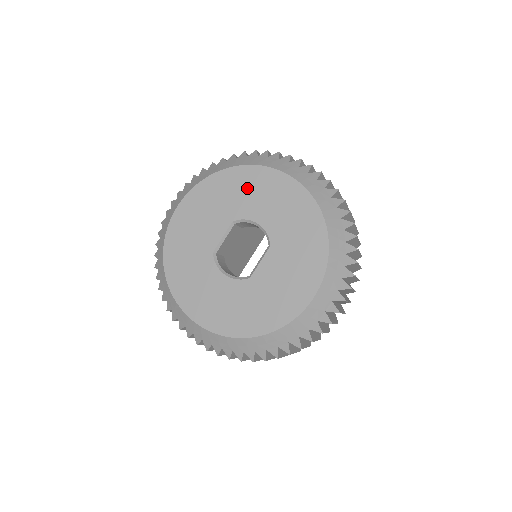
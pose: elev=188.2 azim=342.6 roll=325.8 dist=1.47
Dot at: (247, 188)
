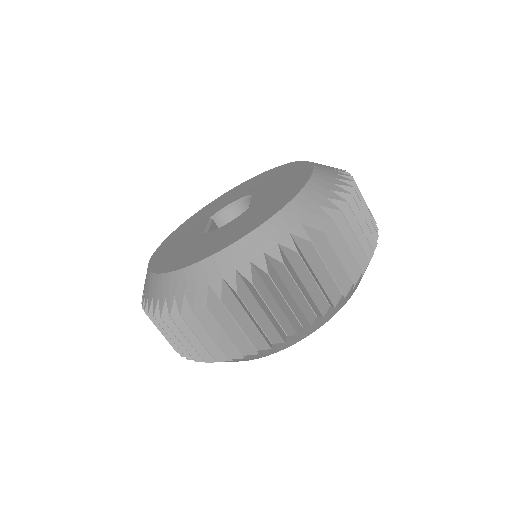
Dot at: (210, 208)
